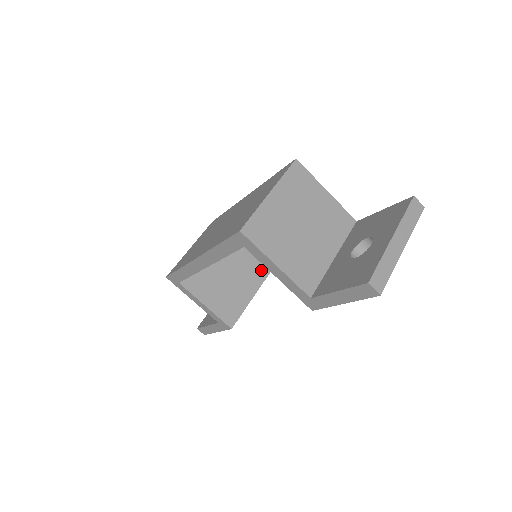
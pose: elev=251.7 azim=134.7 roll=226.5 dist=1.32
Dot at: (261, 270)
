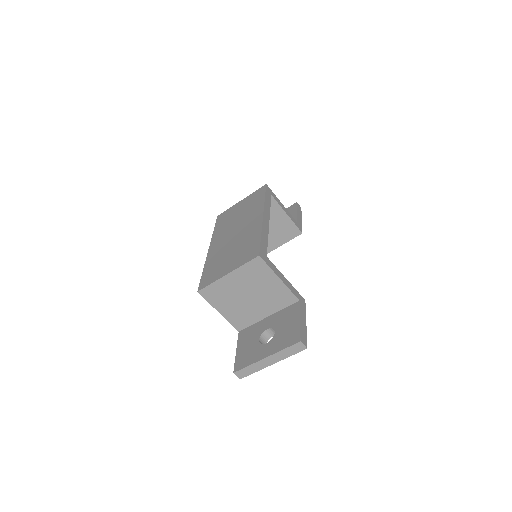
Dot at: (292, 232)
